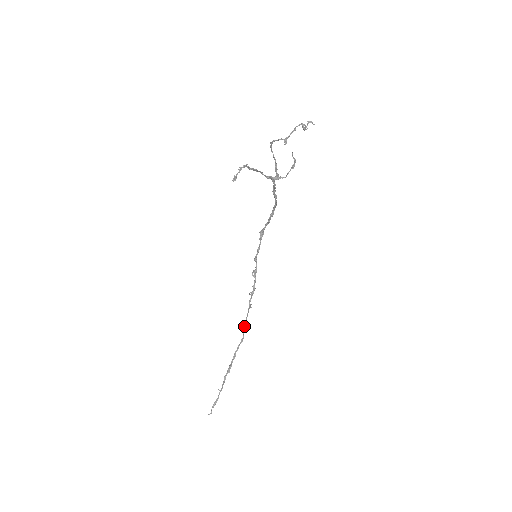
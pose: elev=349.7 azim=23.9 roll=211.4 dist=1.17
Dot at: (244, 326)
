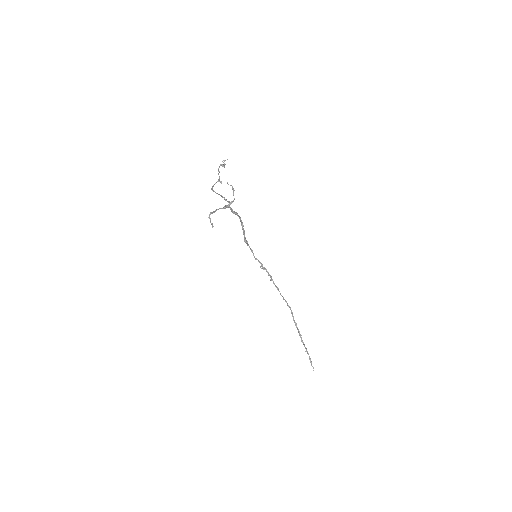
Dot at: occluded
